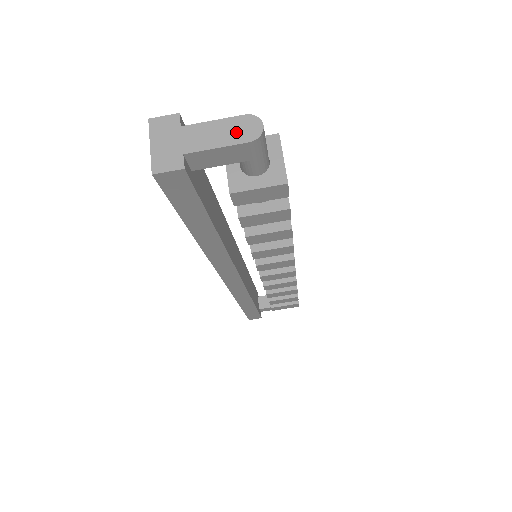
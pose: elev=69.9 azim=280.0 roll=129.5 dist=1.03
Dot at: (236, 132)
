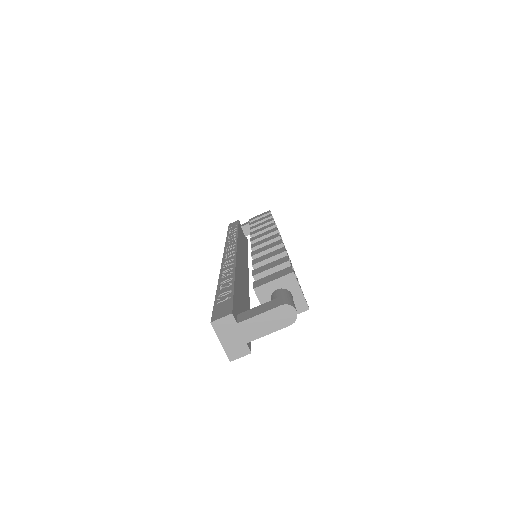
Dot at: (279, 320)
